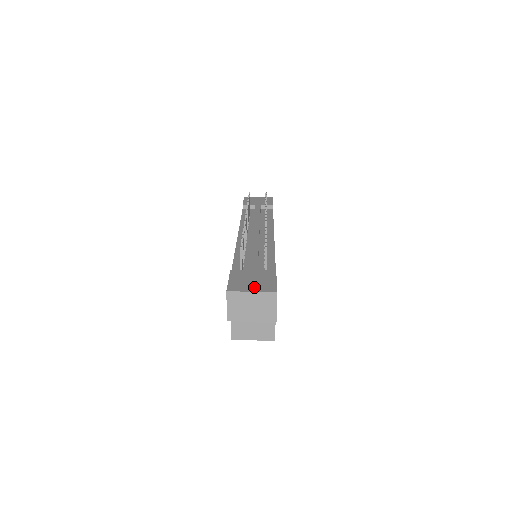
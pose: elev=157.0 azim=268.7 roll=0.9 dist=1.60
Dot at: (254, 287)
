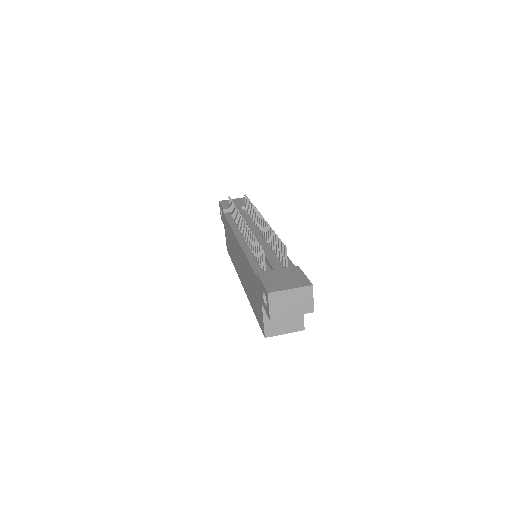
Dot at: (290, 284)
